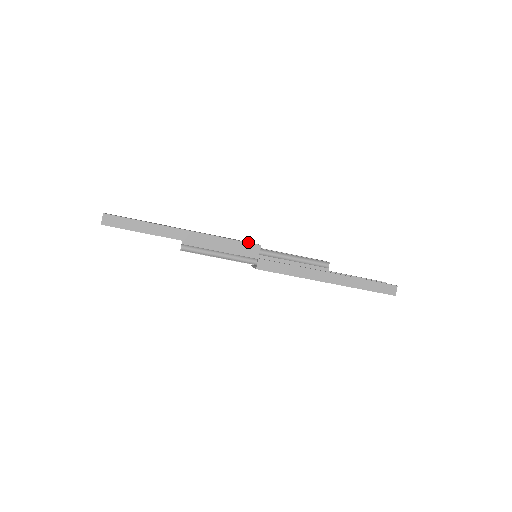
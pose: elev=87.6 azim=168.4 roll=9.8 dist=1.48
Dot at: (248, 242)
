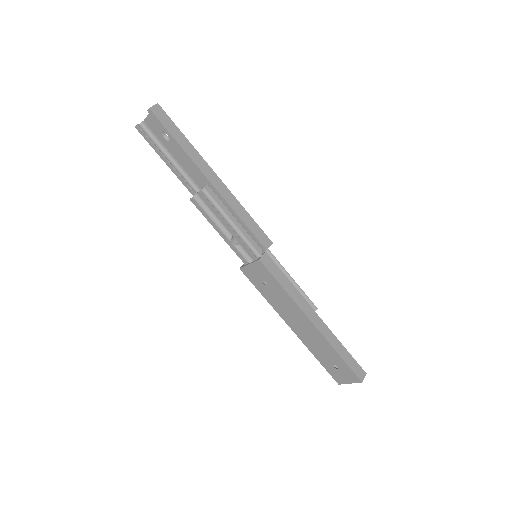
Dot at: occluded
